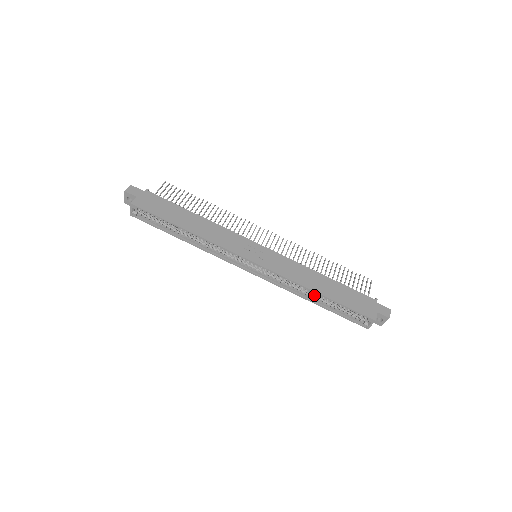
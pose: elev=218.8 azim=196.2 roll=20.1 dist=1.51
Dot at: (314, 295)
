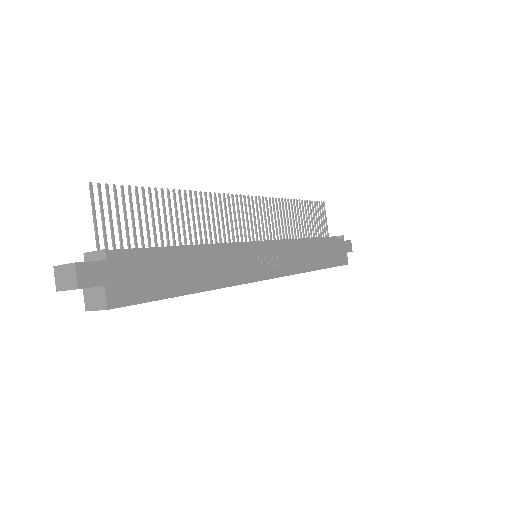
Dot at: occluded
